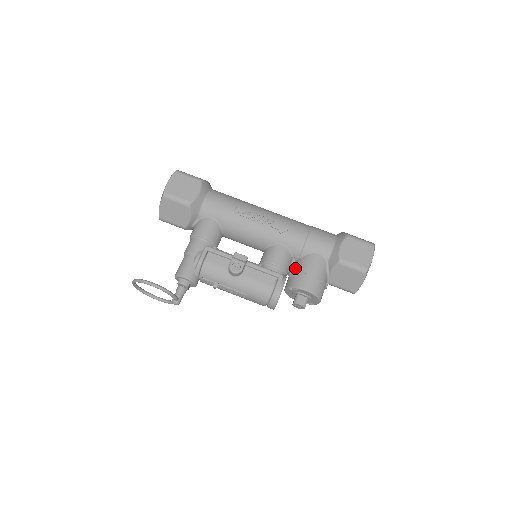
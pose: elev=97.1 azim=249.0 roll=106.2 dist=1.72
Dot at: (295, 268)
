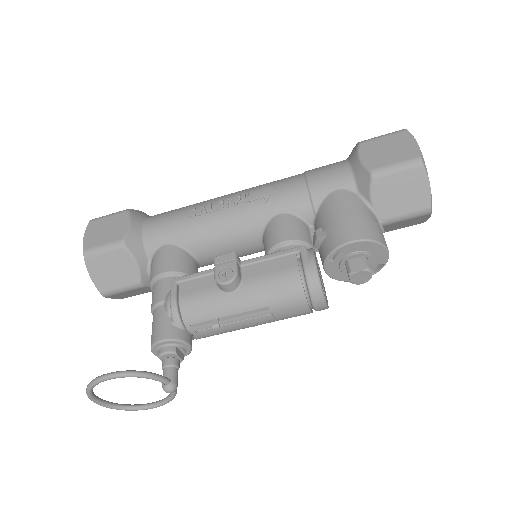
Dot at: (317, 229)
